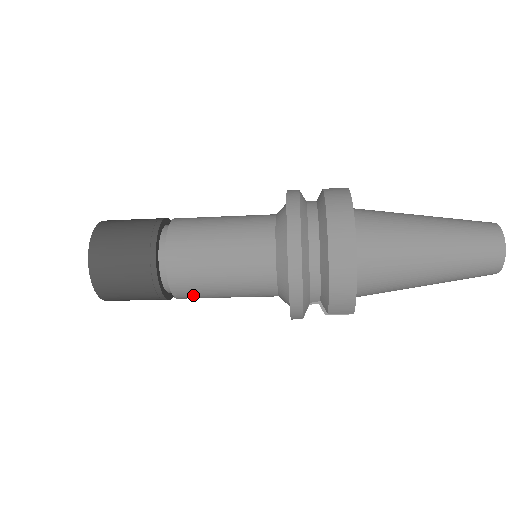
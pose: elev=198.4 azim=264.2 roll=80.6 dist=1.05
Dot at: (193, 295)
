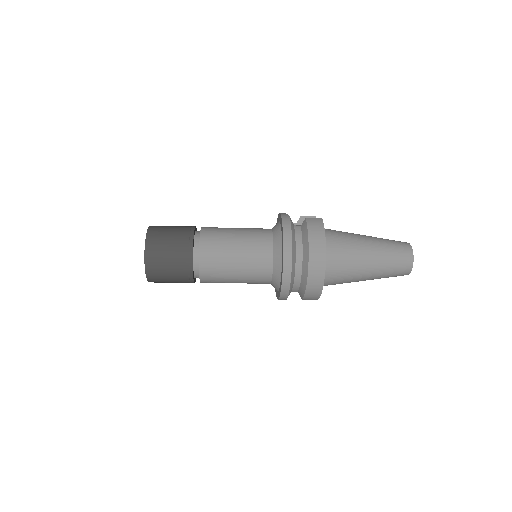
Dot at: occluded
